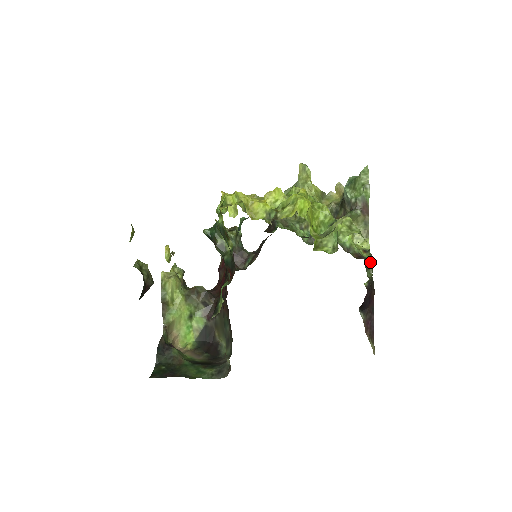
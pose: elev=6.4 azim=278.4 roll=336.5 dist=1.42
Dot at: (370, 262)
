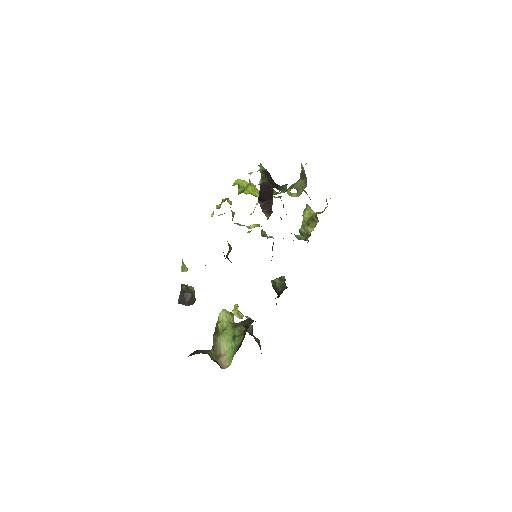
Dot at: (262, 172)
